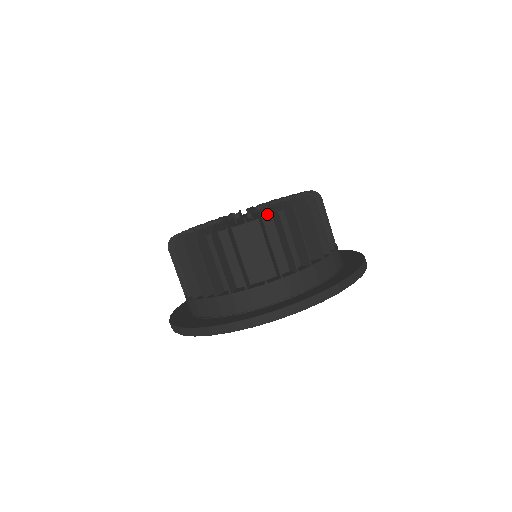
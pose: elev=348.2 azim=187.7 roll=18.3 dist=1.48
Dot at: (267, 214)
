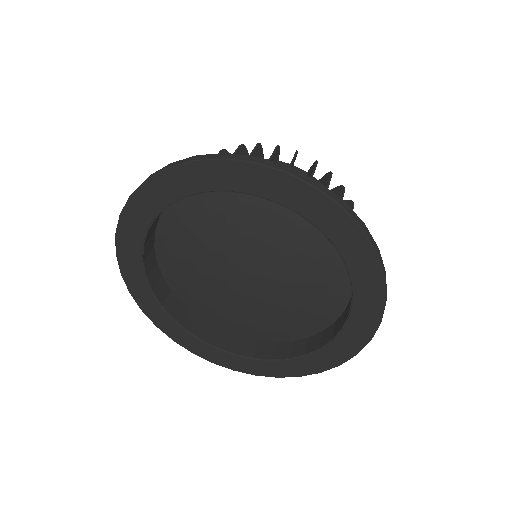
Dot at: occluded
